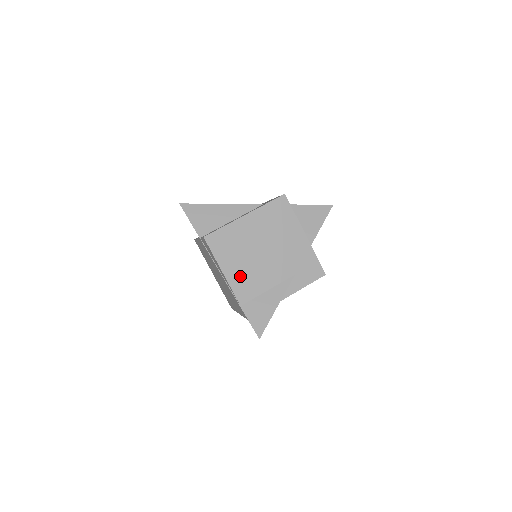
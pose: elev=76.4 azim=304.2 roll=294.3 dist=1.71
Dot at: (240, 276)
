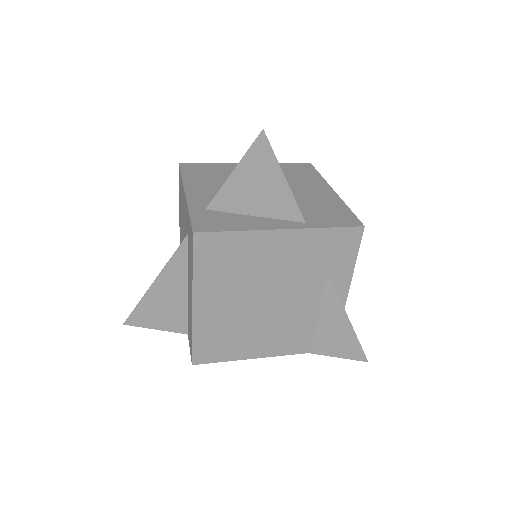
Dot at: (274, 341)
